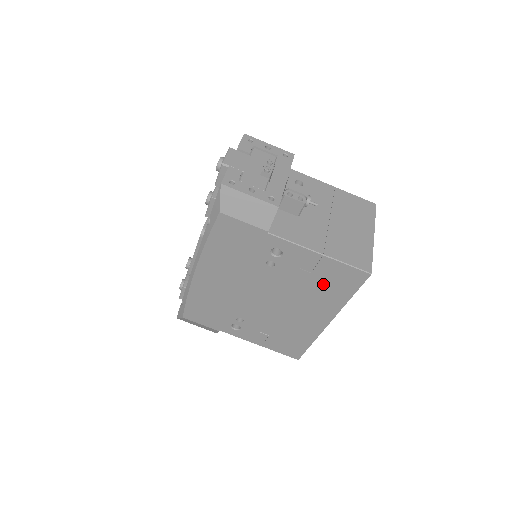
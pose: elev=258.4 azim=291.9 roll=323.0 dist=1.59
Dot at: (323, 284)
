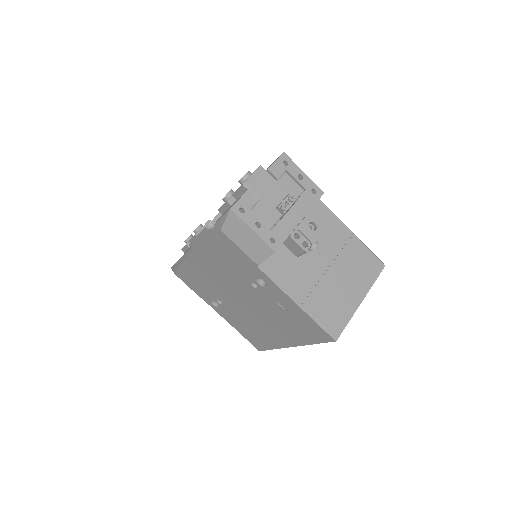
Dot at: (294, 323)
